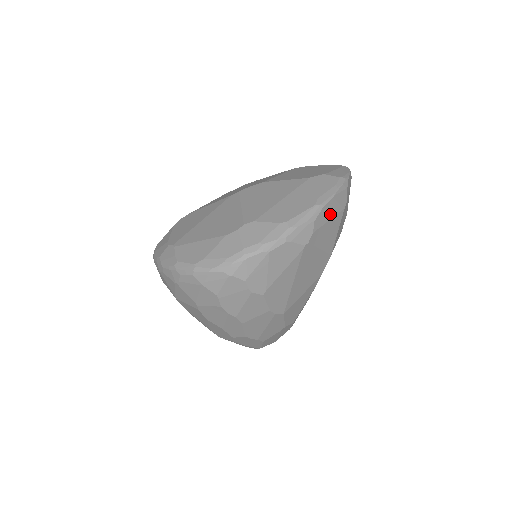
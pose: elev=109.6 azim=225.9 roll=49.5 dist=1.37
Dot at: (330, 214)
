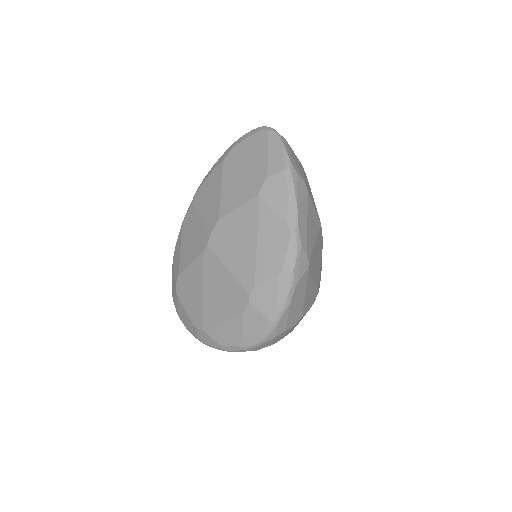
Dot at: (304, 218)
